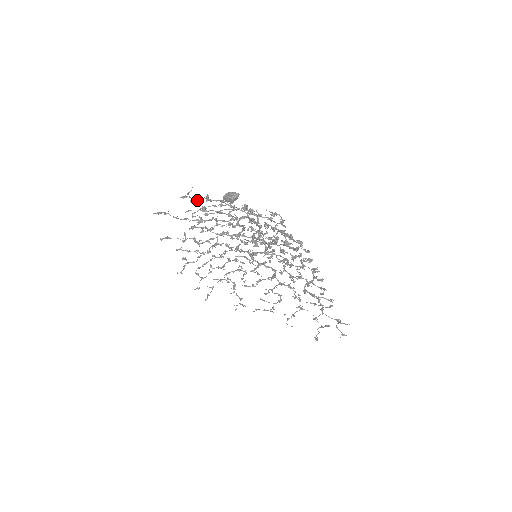
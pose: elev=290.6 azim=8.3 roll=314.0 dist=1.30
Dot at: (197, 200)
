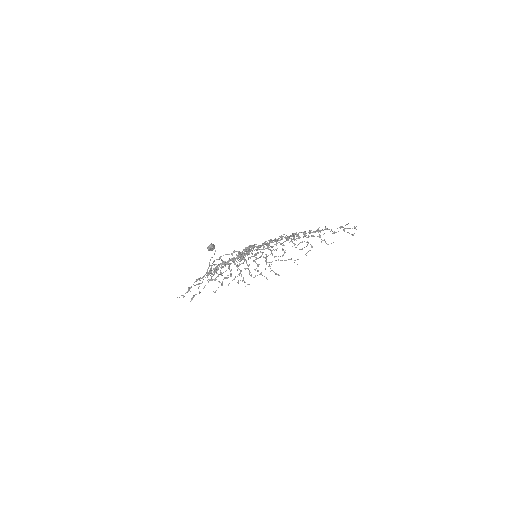
Dot at: occluded
